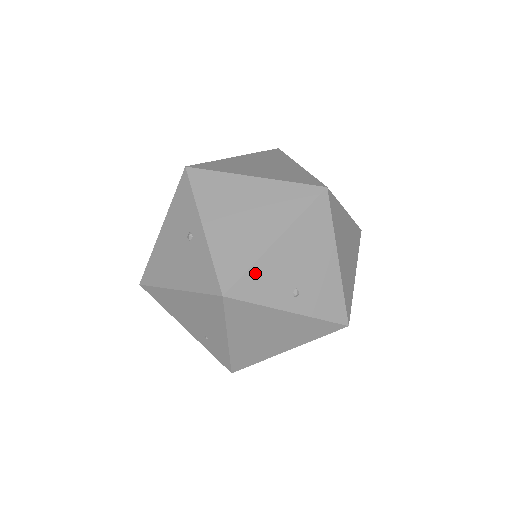
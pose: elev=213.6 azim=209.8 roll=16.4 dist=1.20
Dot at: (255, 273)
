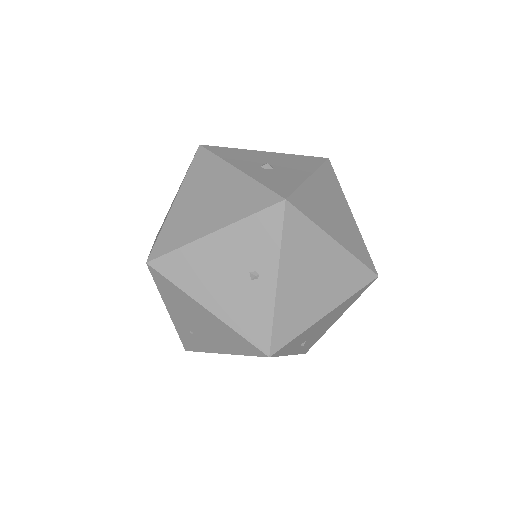
Dot at: (298, 338)
